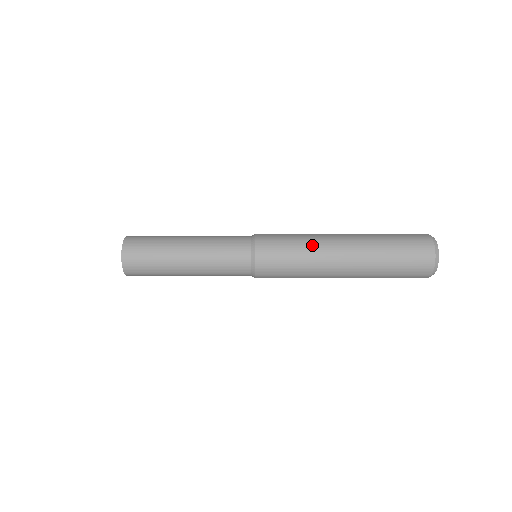
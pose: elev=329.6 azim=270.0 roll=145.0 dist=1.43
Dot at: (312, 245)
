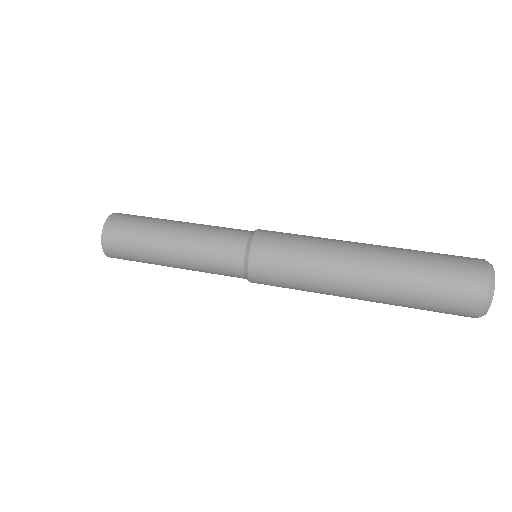
Dot at: (319, 267)
